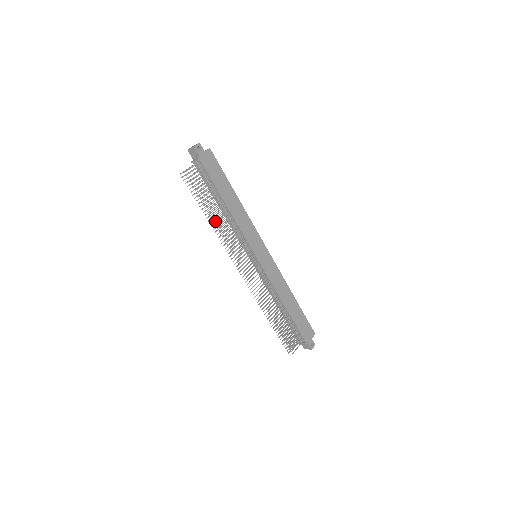
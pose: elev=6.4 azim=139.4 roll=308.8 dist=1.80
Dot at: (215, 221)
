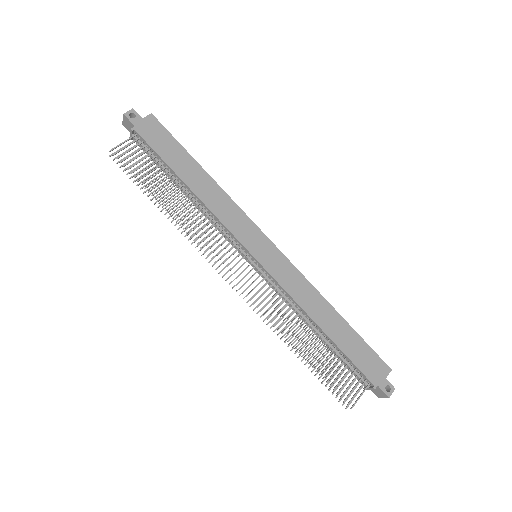
Dot at: occluded
